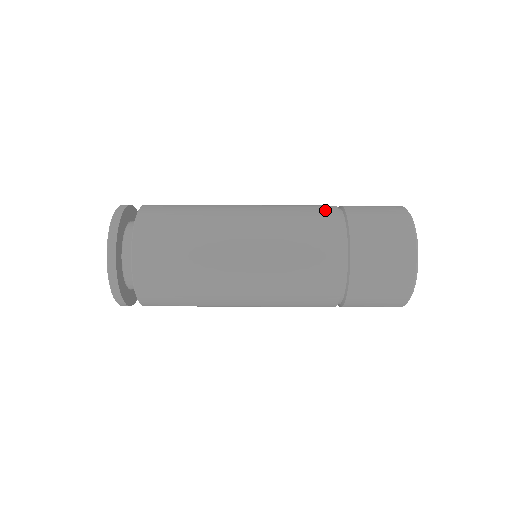
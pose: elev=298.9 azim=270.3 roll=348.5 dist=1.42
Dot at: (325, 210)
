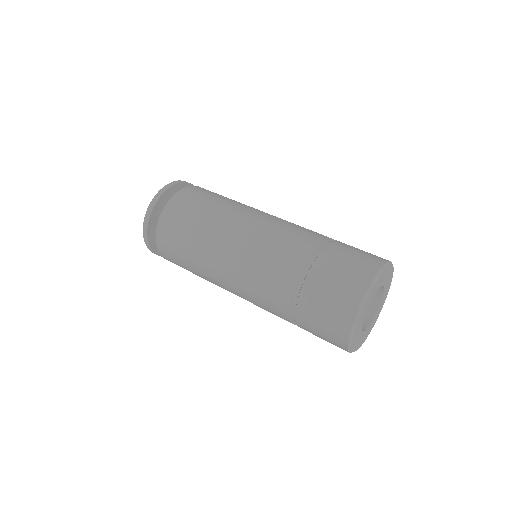
Dot at: (318, 234)
